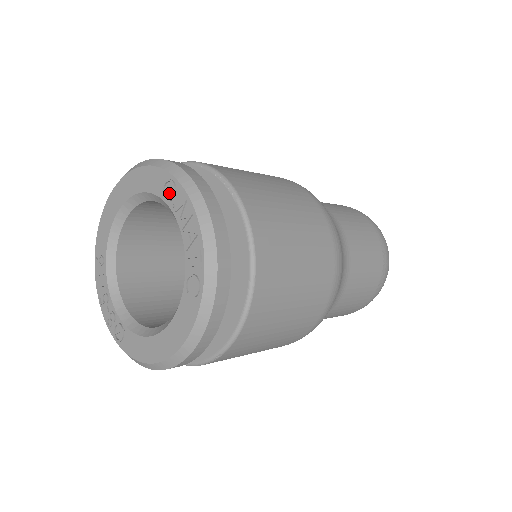
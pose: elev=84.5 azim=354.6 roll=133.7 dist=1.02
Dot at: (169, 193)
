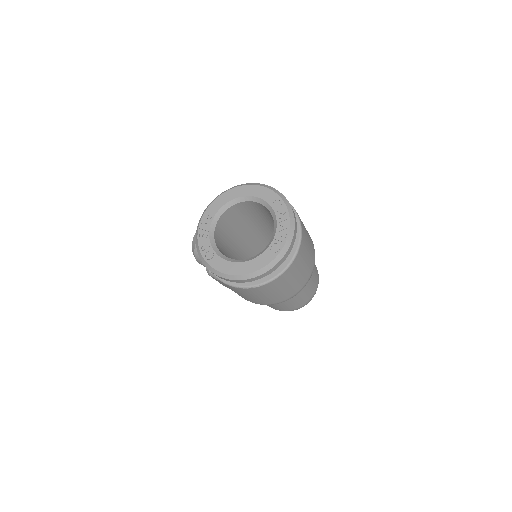
Dot at: (276, 205)
